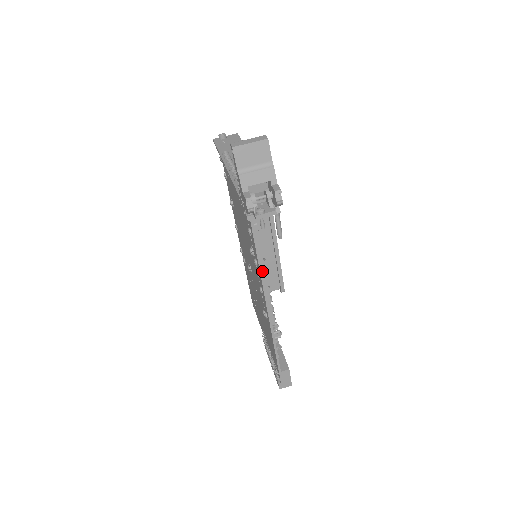
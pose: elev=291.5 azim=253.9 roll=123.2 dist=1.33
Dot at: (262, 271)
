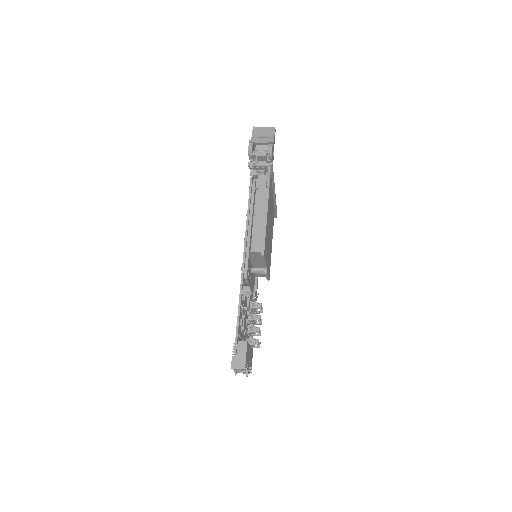
Dot at: (249, 219)
